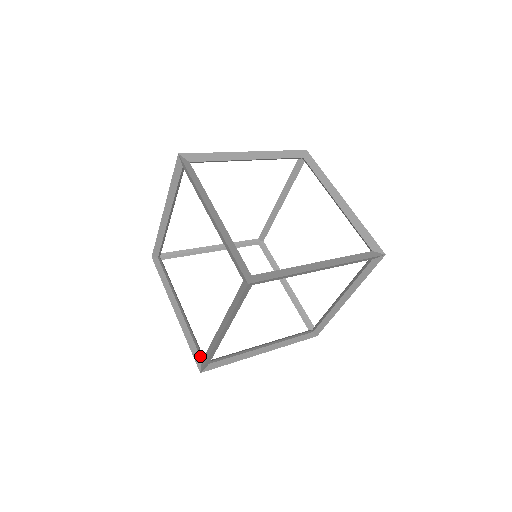
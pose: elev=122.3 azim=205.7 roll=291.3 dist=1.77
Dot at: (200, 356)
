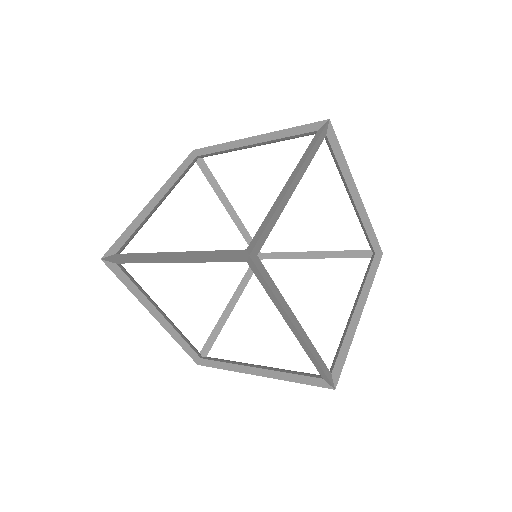
Dot at: (202, 349)
